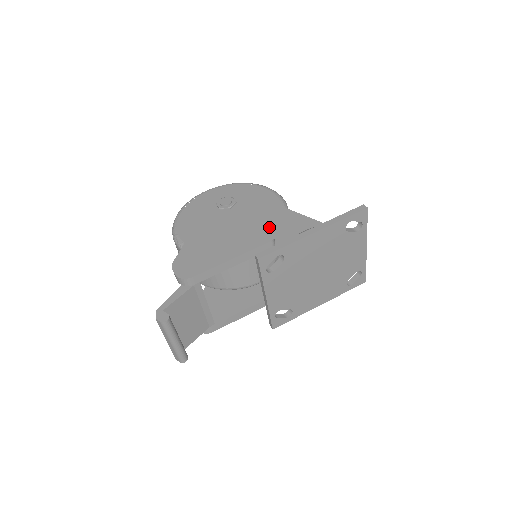
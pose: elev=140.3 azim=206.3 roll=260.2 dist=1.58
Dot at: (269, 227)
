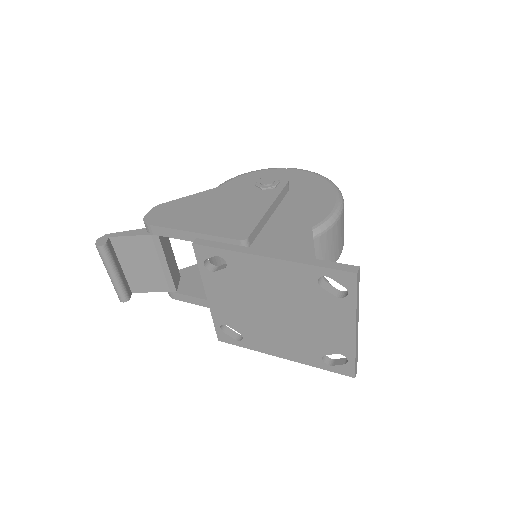
Dot at: (269, 229)
